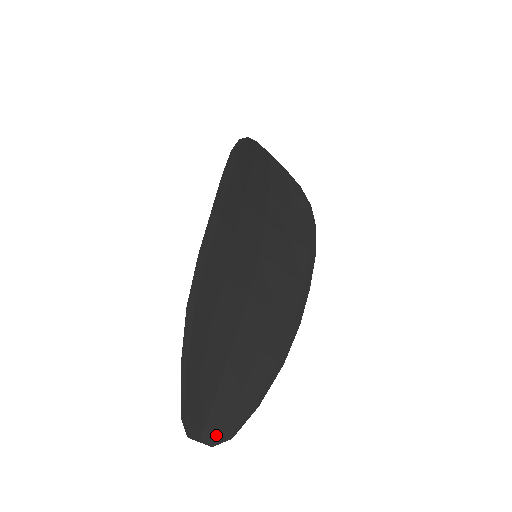
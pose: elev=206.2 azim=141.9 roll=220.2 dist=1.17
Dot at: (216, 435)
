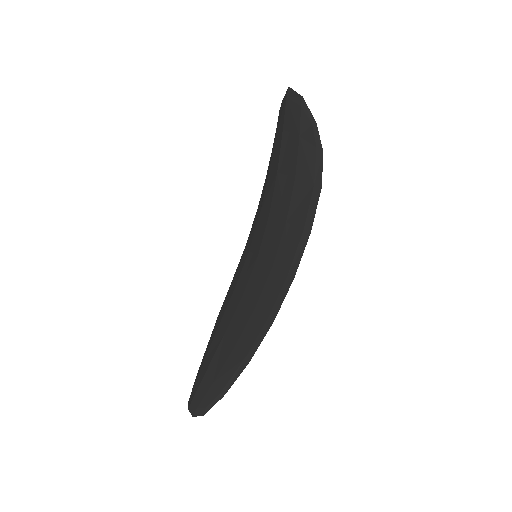
Dot at: occluded
